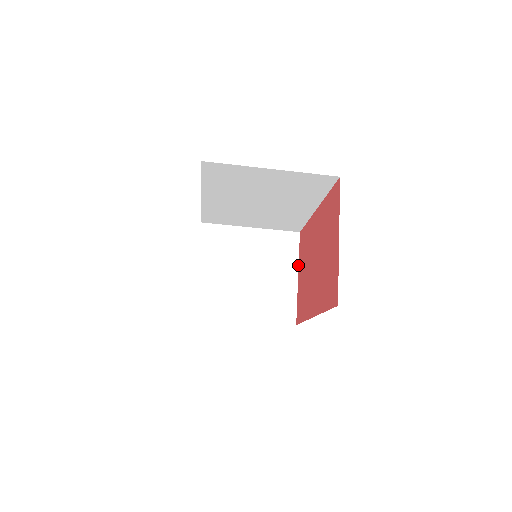
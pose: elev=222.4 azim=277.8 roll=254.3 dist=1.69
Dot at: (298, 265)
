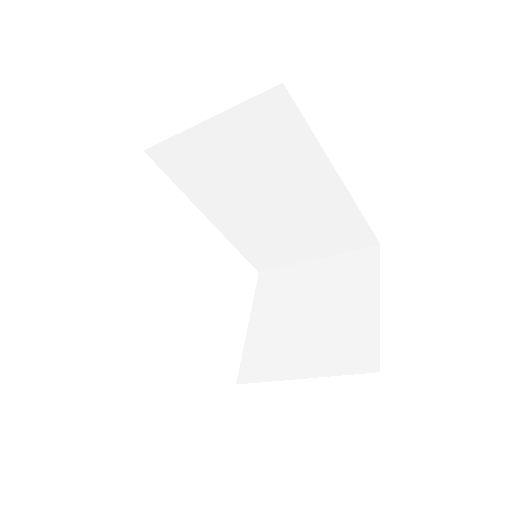
Dot at: (379, 285)
